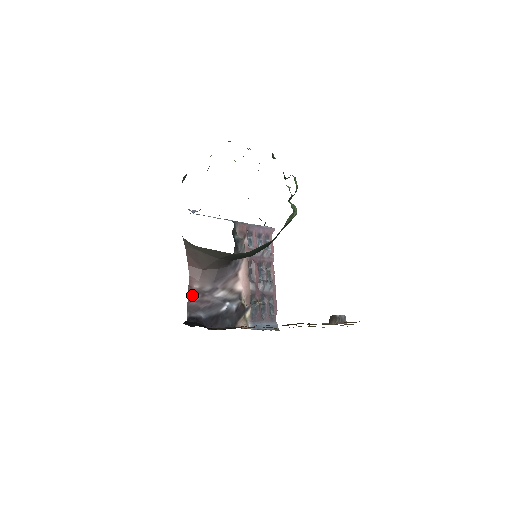
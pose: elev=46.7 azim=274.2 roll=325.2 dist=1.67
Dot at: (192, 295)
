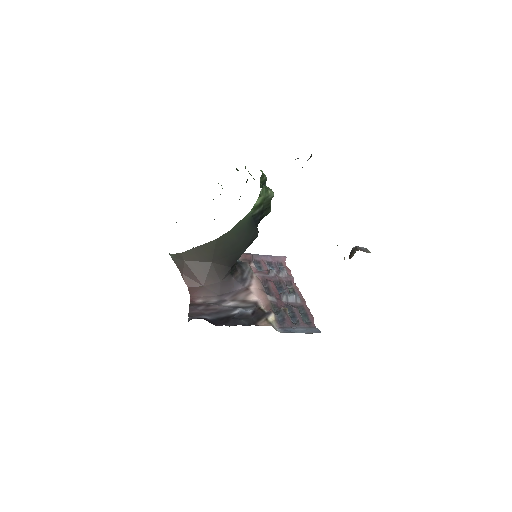
Dot at: (194, 307)
